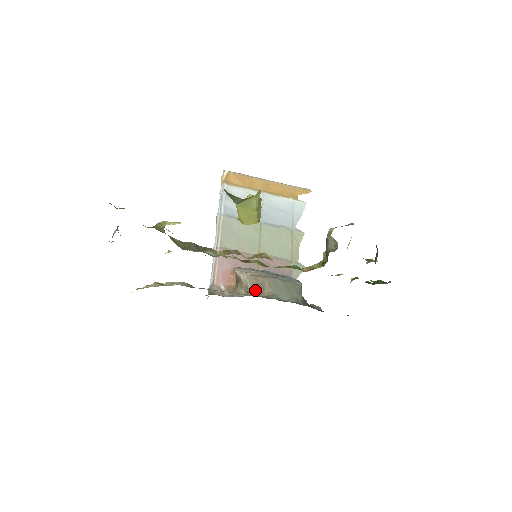
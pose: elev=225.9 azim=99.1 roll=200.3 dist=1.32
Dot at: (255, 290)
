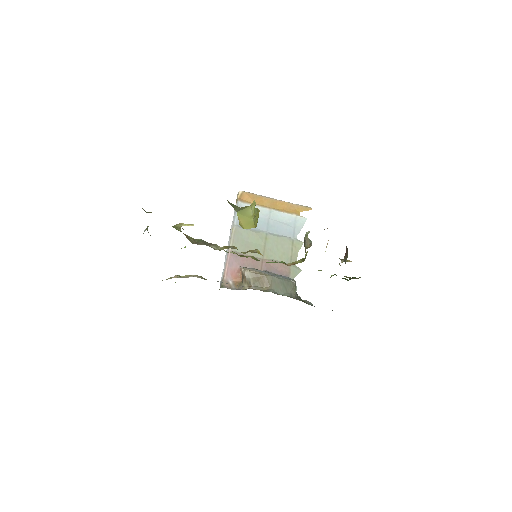
Dot at: (256, 285)
